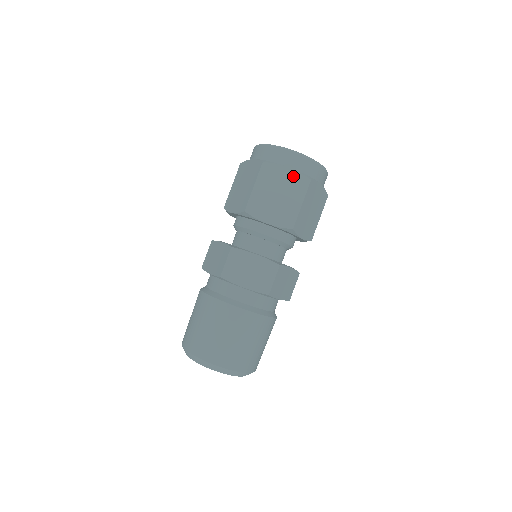
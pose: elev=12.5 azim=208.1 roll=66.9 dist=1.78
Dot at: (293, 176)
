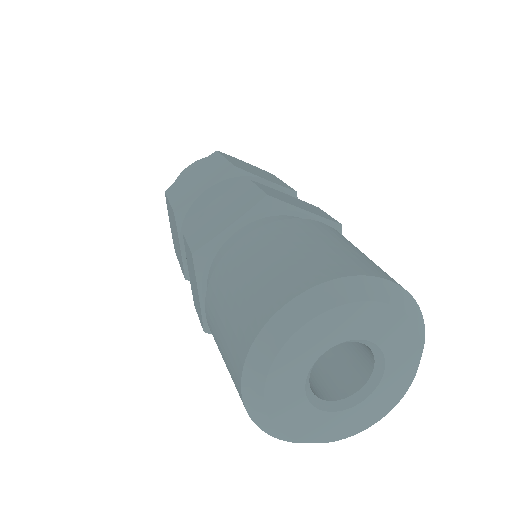
Dot at: (255, 167)
